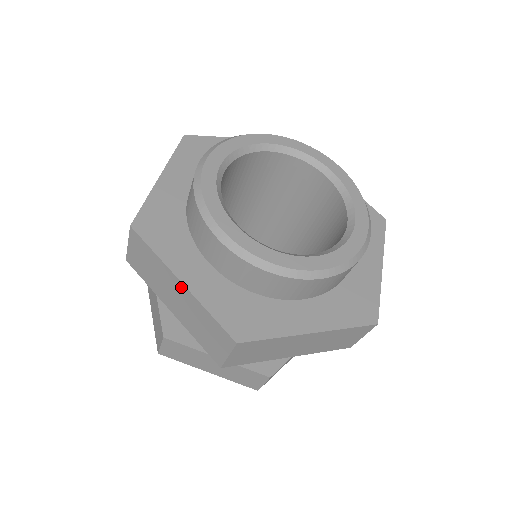
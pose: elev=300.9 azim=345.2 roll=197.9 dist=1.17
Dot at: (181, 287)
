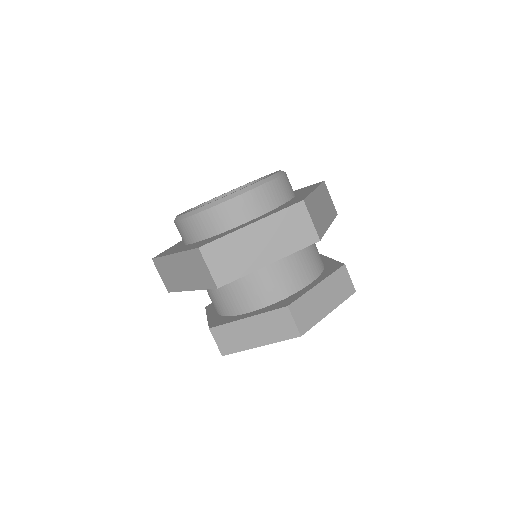
Dot at: (175, 258)
